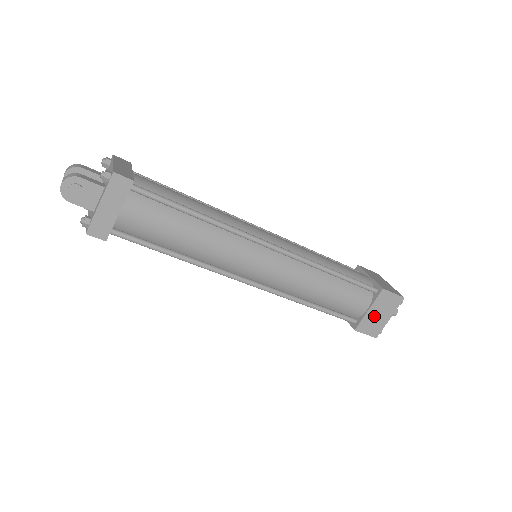
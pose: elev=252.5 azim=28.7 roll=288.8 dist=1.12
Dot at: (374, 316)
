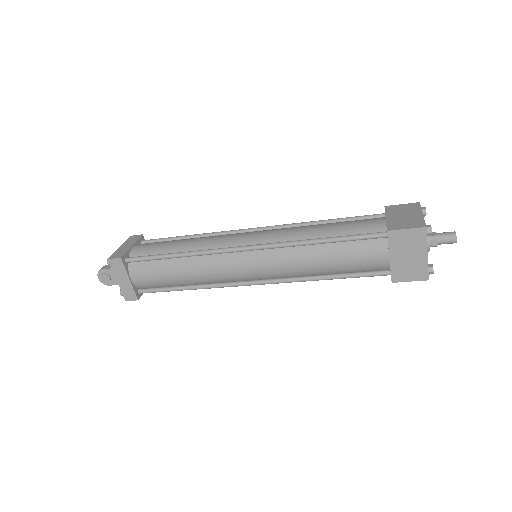
Dot at: (403, 261)
